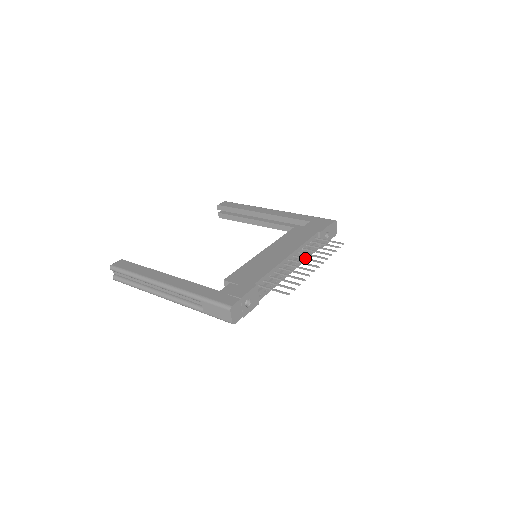
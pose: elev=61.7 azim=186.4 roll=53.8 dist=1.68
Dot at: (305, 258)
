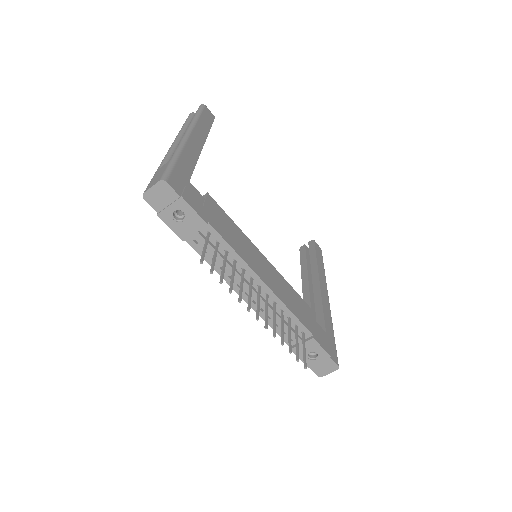
Dot at: occluded
